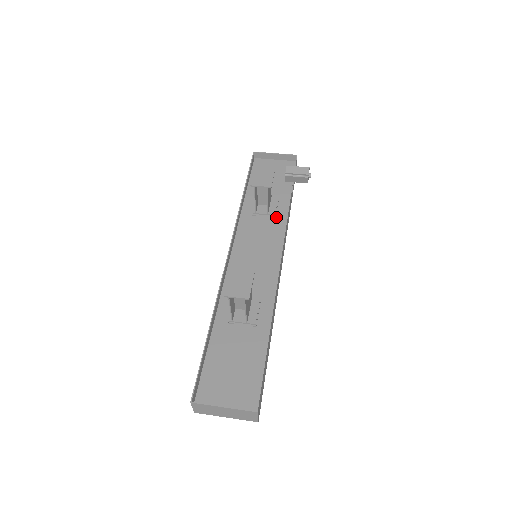
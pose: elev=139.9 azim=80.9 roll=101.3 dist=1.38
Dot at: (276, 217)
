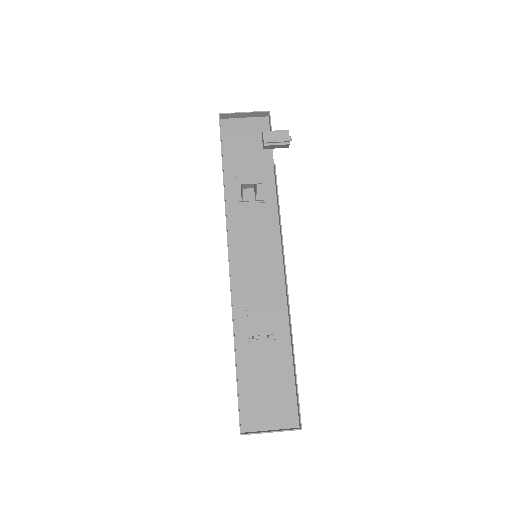
Dot at: (265, 201)
